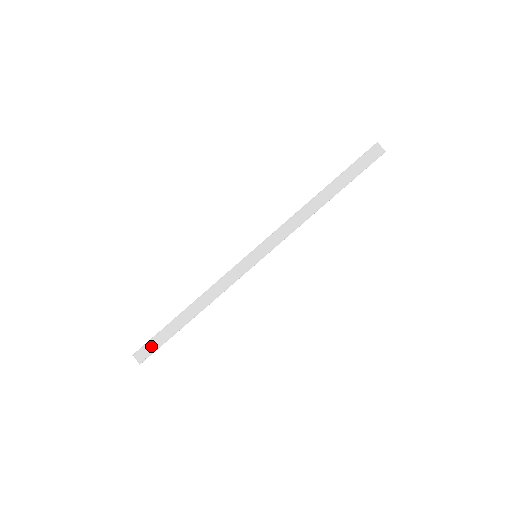
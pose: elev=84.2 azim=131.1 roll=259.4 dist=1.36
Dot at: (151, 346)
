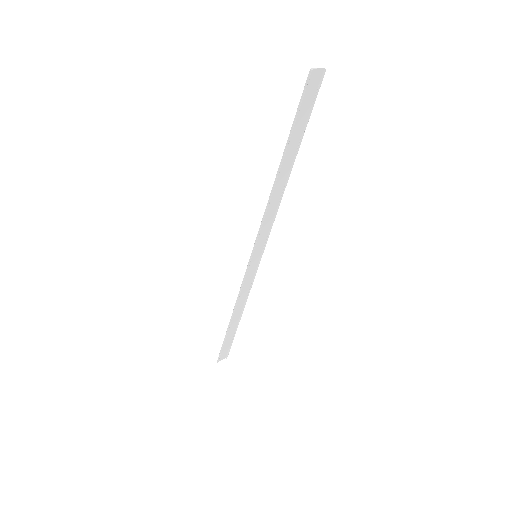
Dot at: (224, 350)
